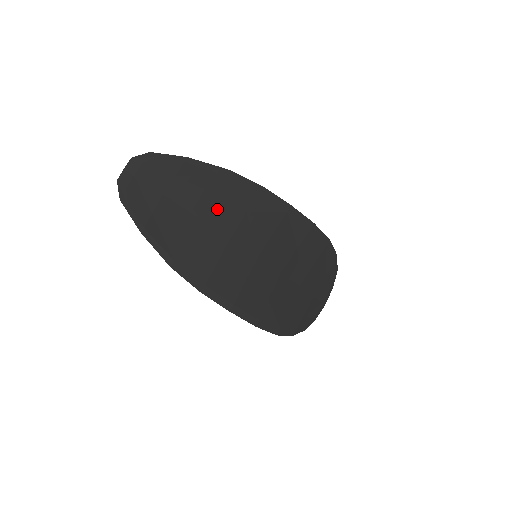
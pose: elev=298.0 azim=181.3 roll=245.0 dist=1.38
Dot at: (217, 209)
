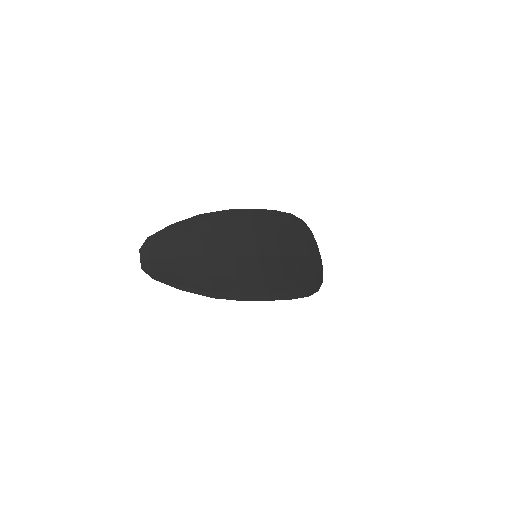
Dot at: (211, 243)
